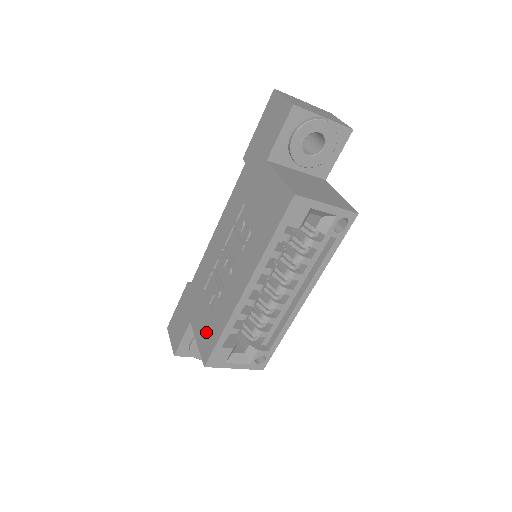
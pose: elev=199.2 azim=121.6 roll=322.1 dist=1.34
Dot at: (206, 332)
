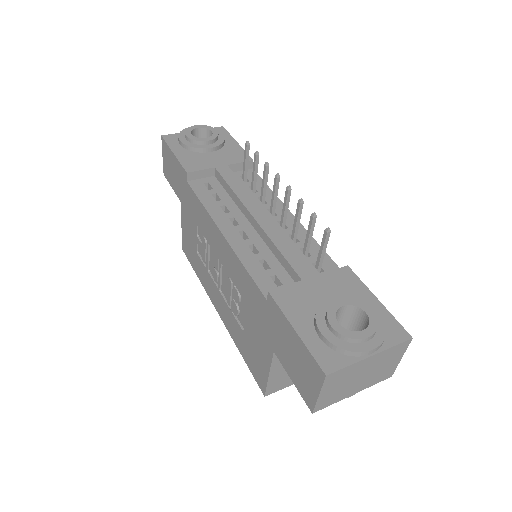
Dot at: (189, 245)
